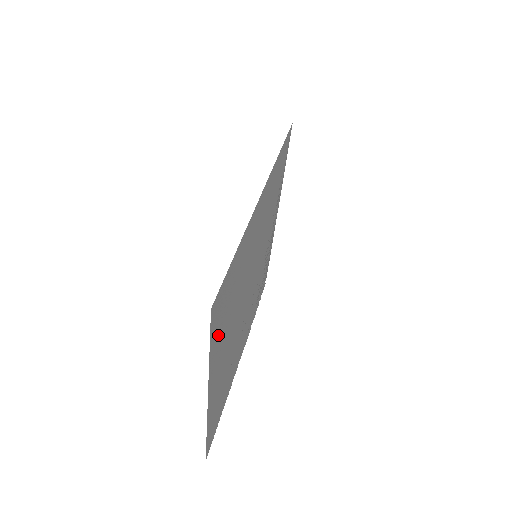
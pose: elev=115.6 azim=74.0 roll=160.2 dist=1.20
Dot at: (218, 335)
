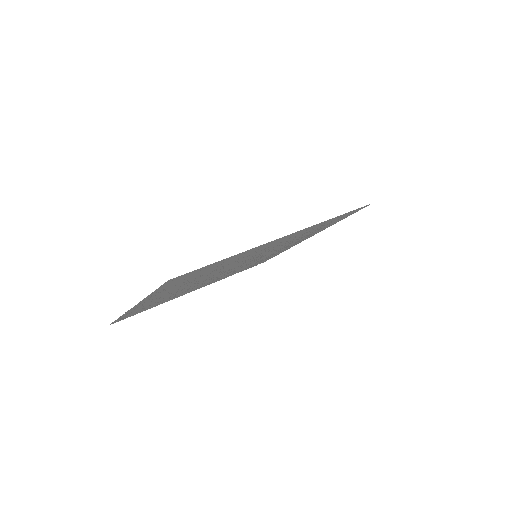
Dot at: (170, 286)
